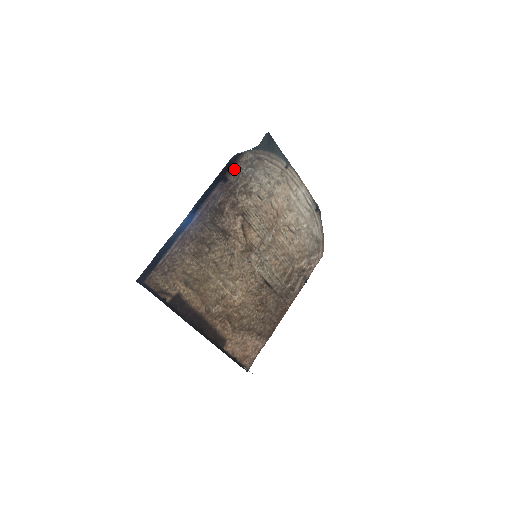
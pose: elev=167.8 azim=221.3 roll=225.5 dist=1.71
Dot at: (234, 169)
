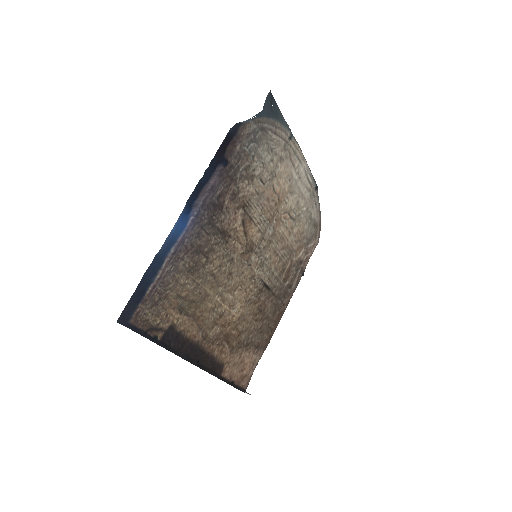
Dot at: (235, 146)
